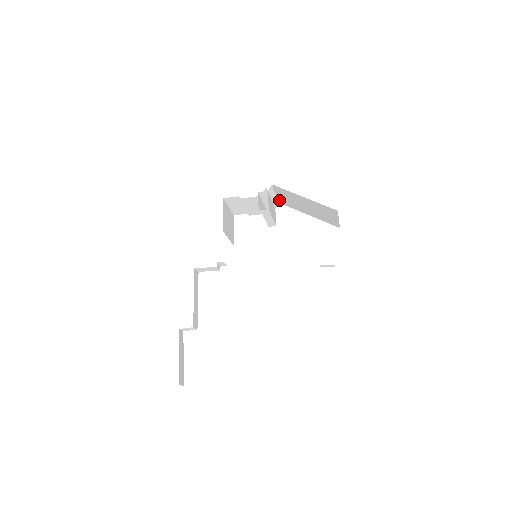
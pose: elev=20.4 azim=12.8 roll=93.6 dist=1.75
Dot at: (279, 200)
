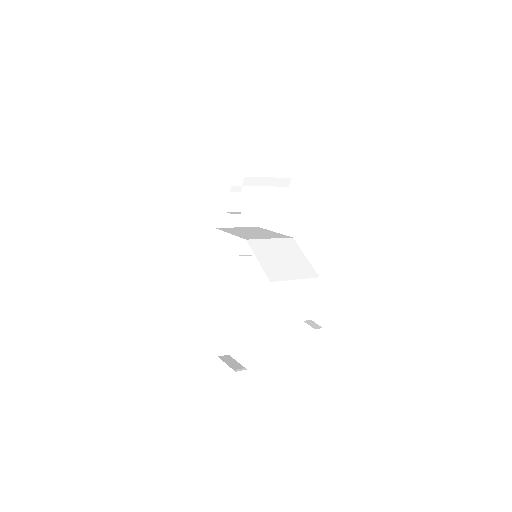
Dot at: (285, 179)
